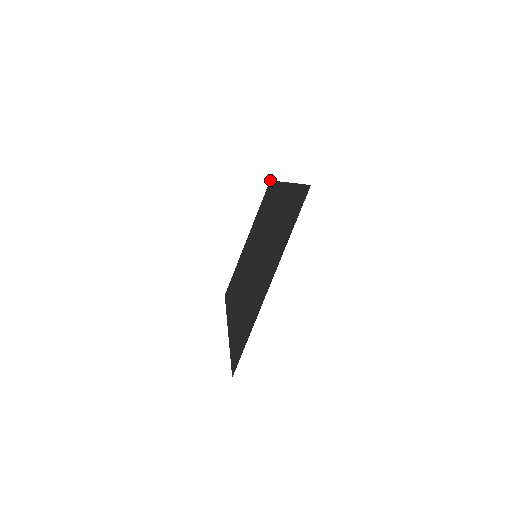
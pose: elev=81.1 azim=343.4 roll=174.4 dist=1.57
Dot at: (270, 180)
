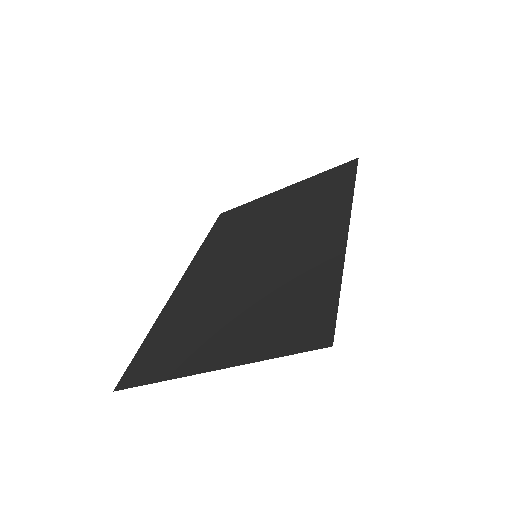
Dot at: occluded
